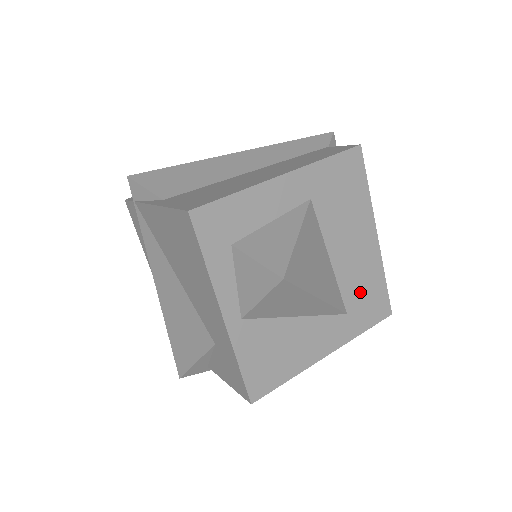
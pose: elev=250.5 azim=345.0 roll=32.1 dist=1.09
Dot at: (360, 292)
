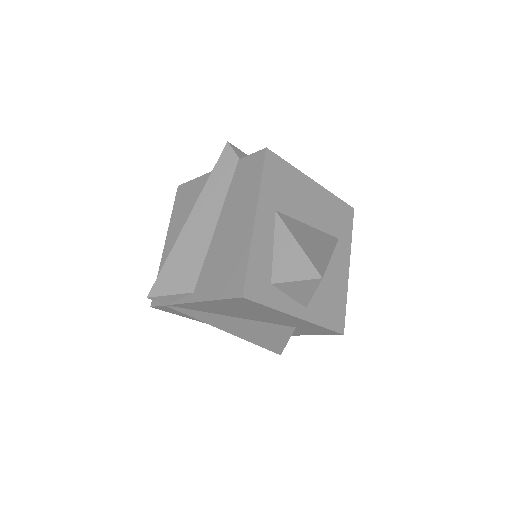
Dot at: (334, 220)
